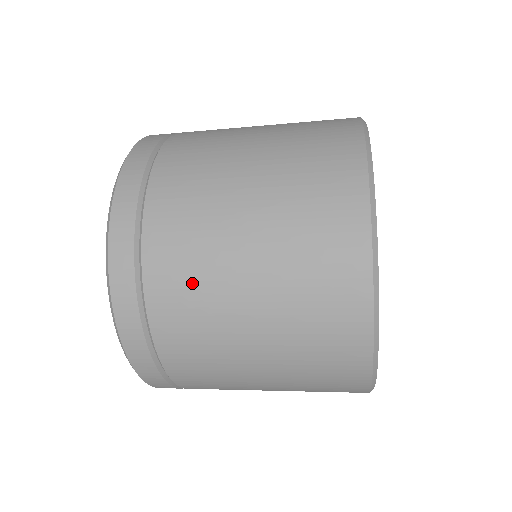
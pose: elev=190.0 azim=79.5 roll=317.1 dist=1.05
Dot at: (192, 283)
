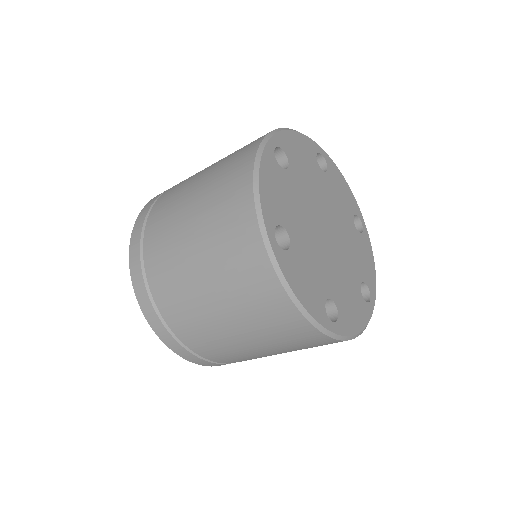
Dot at: (165, 222)
